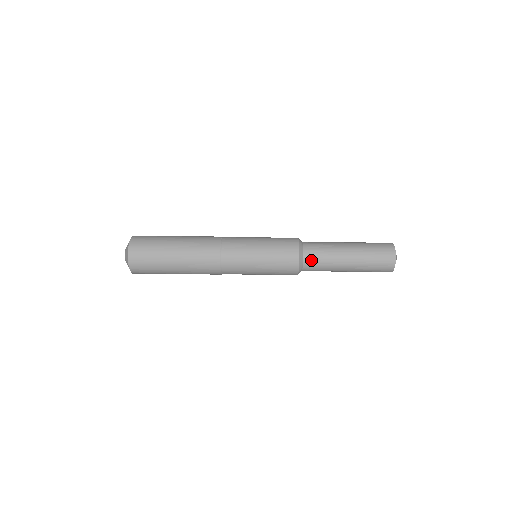
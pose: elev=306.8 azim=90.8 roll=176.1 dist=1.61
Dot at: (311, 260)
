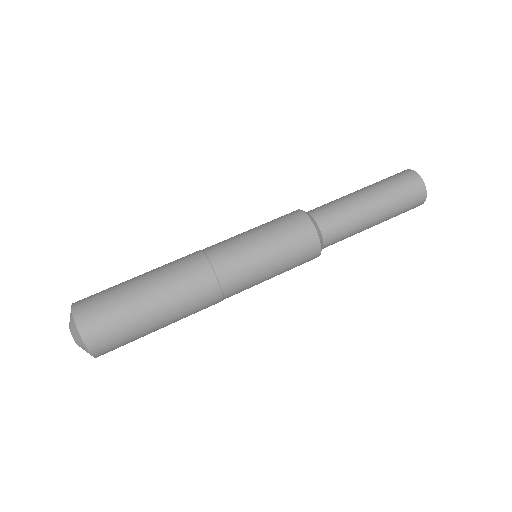
Dot at: (329, 225)
